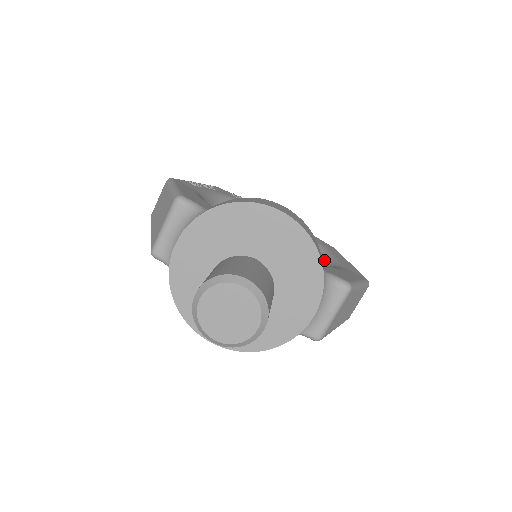
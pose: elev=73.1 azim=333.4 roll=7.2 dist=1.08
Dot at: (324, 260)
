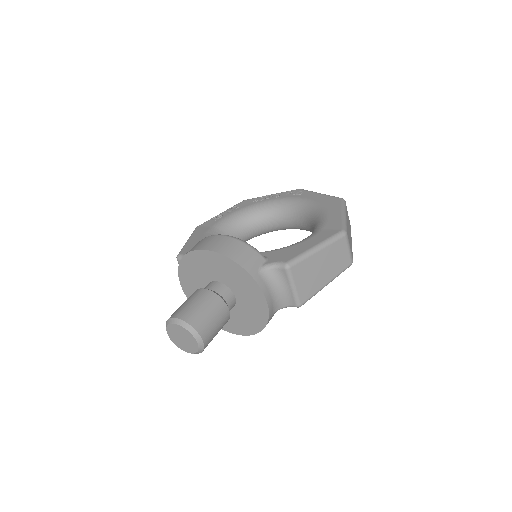
Dot at: (315, 226)
